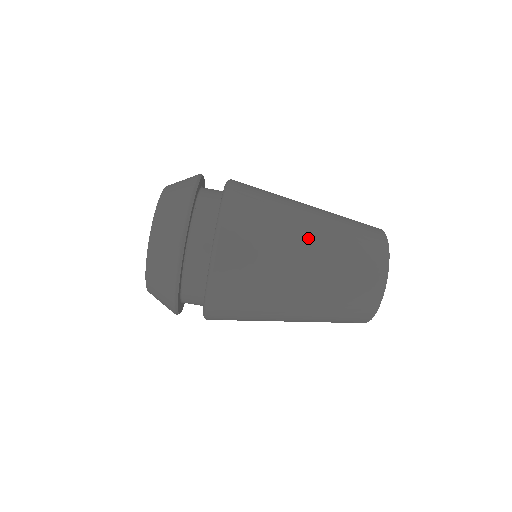
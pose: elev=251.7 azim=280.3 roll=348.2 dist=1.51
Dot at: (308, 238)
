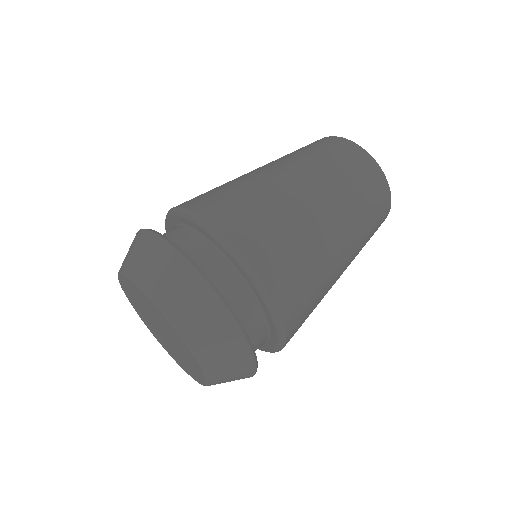
Dot at: (285, 175)
